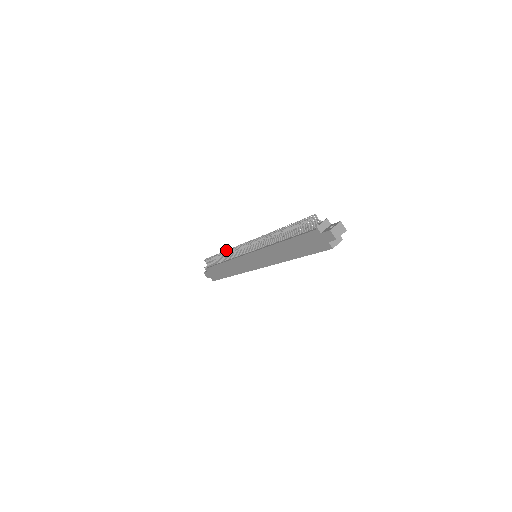
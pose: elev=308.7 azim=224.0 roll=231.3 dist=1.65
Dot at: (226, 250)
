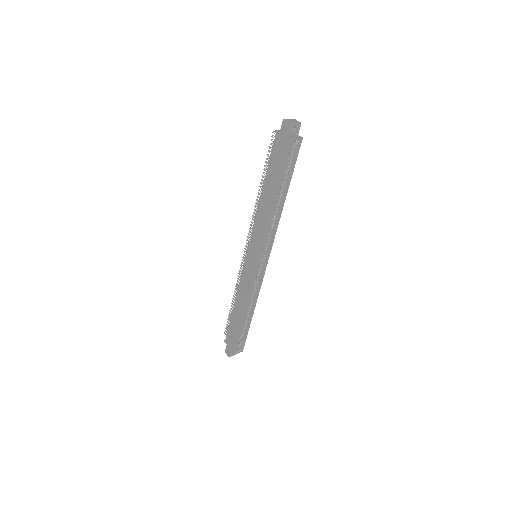
Dot at: occluded
